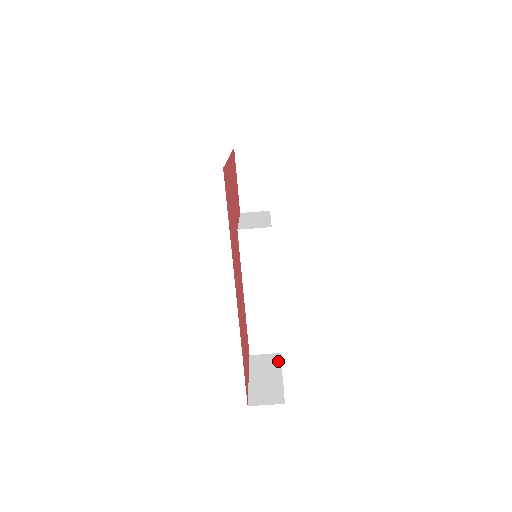
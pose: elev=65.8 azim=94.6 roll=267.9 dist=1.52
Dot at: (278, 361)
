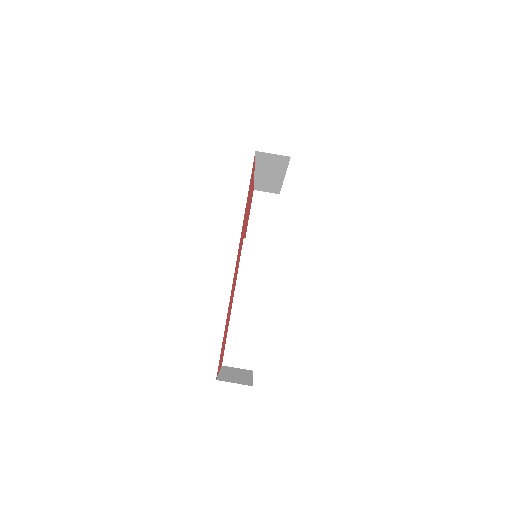
Dot at: (250, 372)
